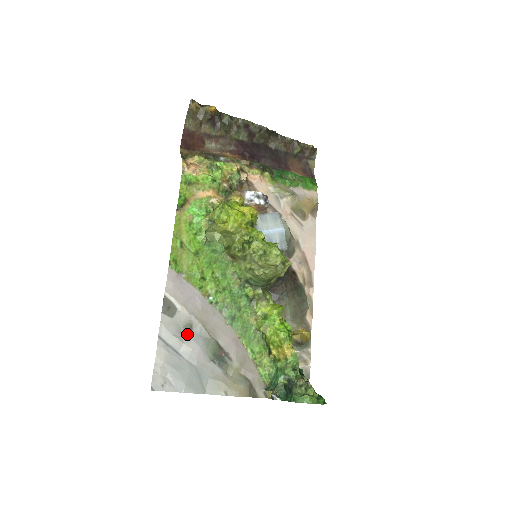
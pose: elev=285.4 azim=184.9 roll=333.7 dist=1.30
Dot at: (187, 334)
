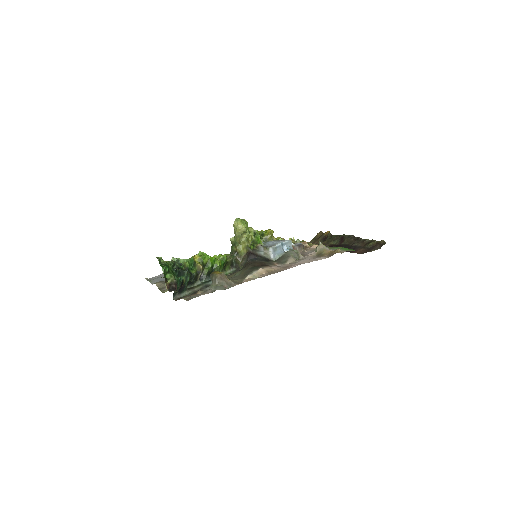
Dot at: occluded
